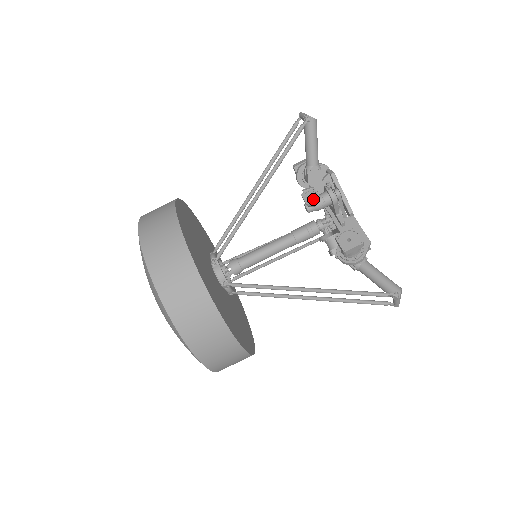
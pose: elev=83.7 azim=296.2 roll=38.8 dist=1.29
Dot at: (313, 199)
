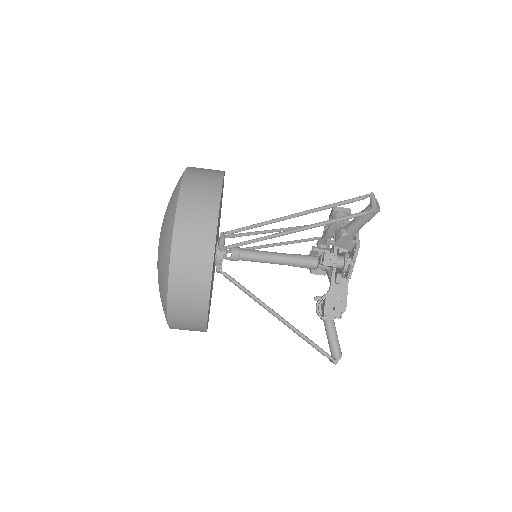
Dot at: (331, 264)
